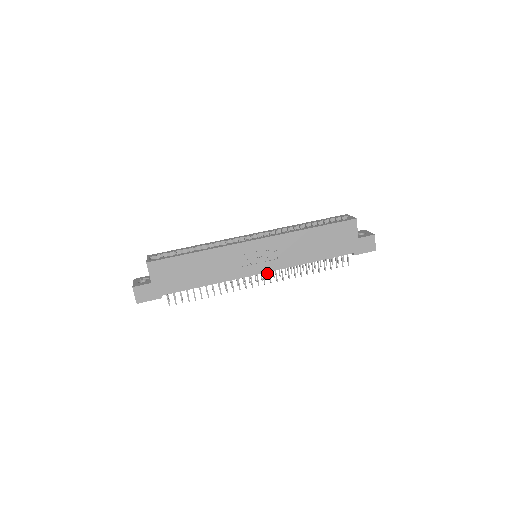
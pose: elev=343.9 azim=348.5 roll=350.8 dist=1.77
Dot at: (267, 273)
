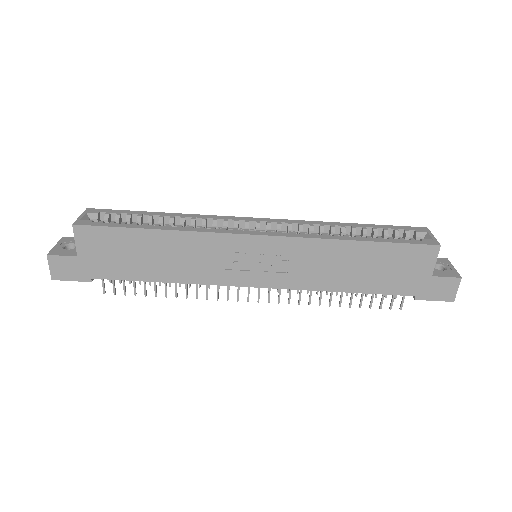
Dot at: occluded
